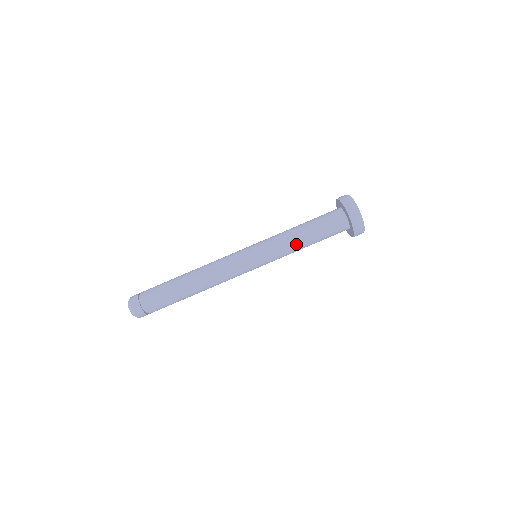
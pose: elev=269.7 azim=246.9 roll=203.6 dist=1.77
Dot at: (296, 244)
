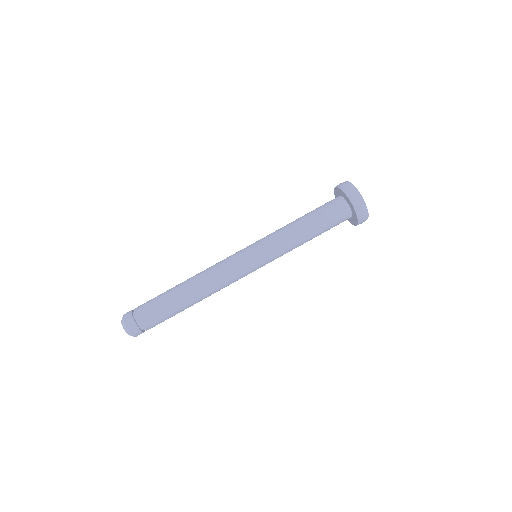
Dot at: (300, 244)
